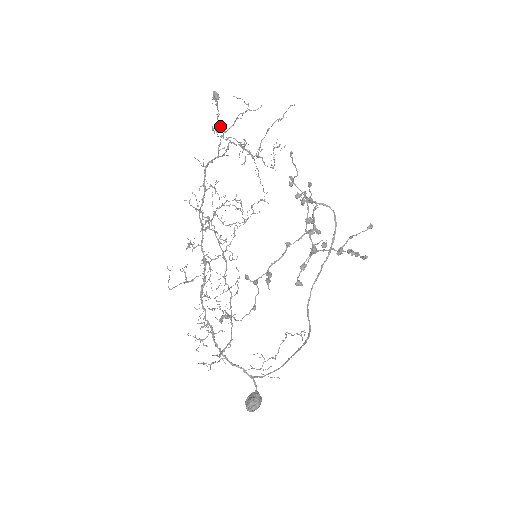
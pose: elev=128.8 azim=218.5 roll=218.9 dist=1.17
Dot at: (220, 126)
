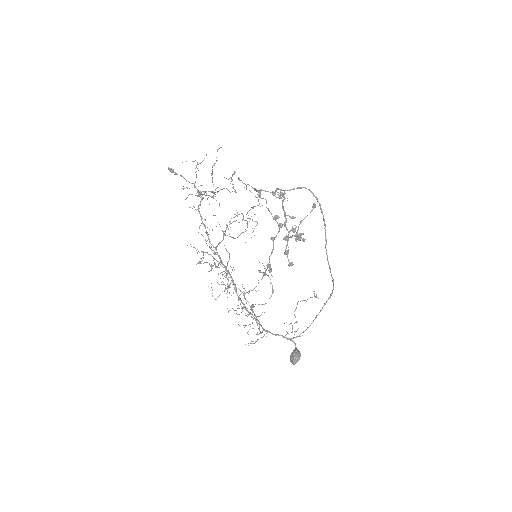
Dot at: (189, 182)
